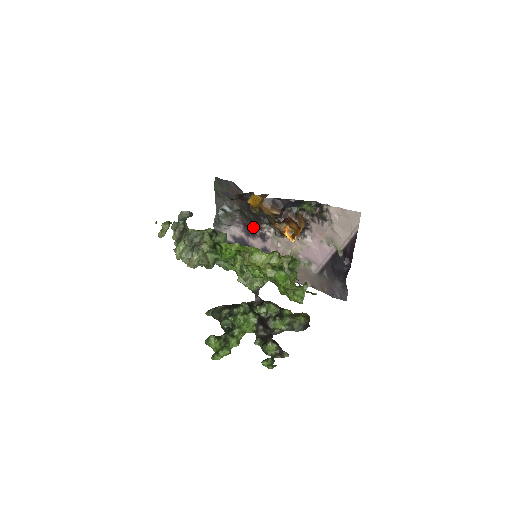
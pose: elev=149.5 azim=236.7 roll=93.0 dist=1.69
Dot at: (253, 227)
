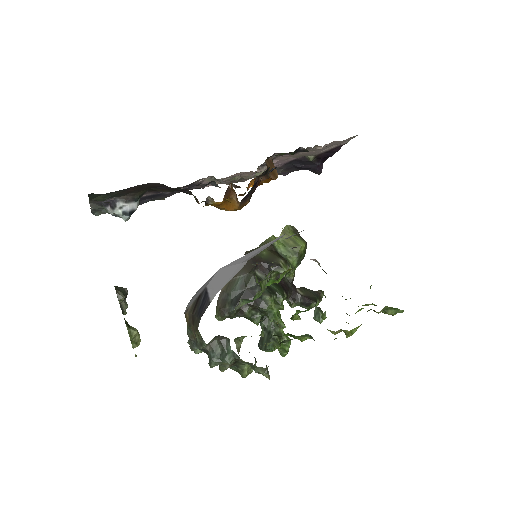
Dot at: occluded
